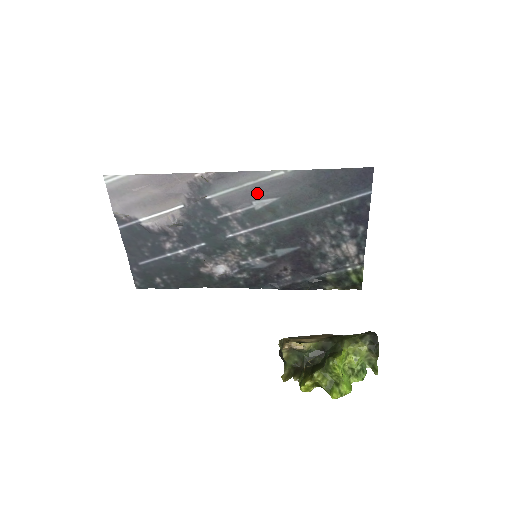
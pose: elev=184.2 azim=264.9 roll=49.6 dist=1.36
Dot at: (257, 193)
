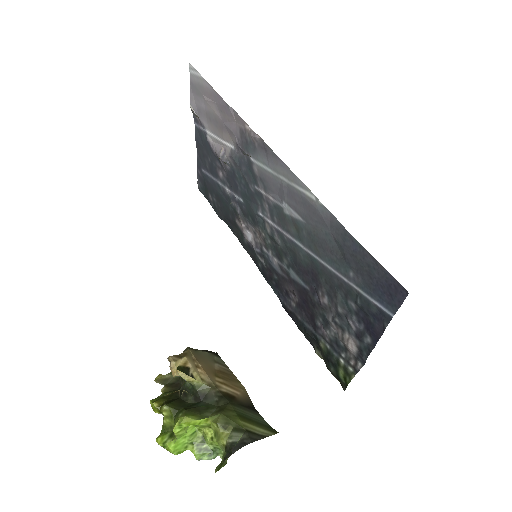
Dot at: (289, 196)
